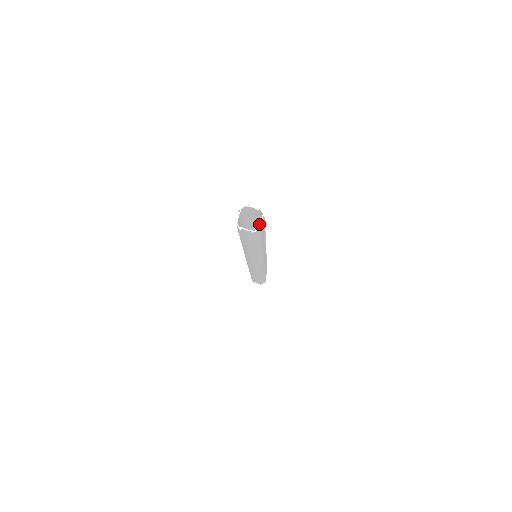
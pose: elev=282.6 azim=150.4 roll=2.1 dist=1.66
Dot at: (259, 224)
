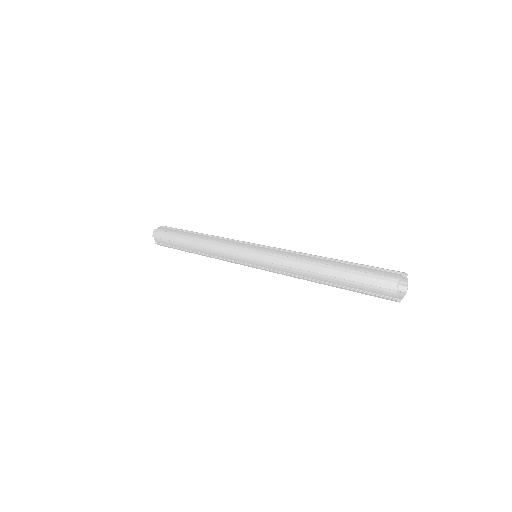
Dot at: occluded
